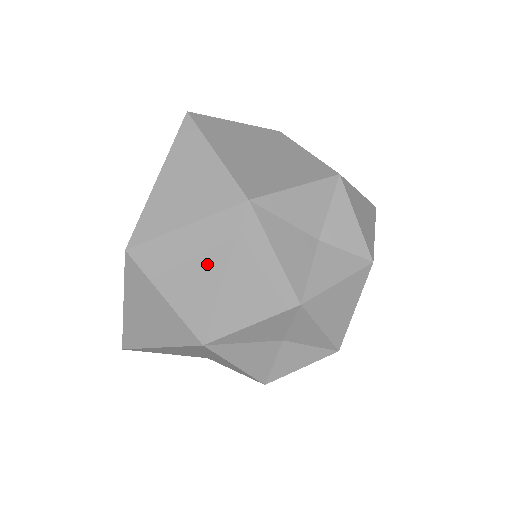
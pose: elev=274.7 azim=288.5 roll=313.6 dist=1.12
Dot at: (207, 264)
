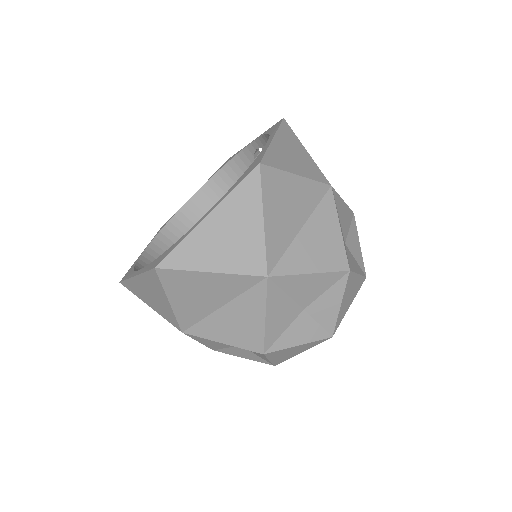
Dot at: (212, 297)
